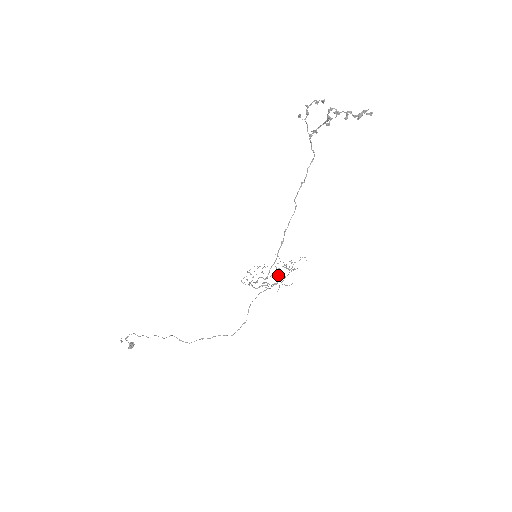
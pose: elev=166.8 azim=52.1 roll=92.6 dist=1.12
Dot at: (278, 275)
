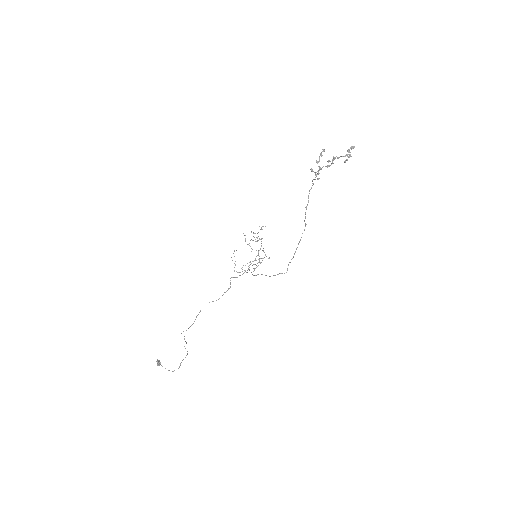
Dot at: occluded
